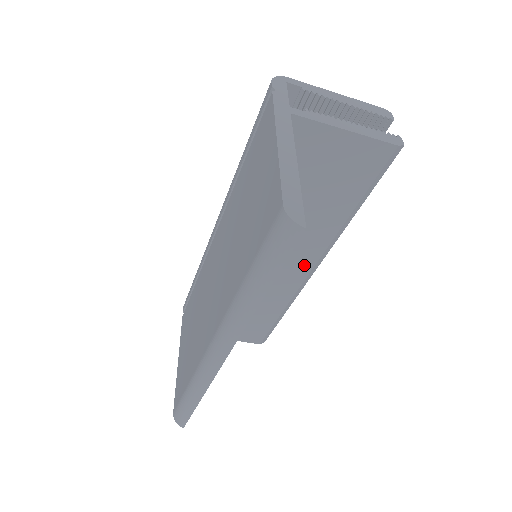
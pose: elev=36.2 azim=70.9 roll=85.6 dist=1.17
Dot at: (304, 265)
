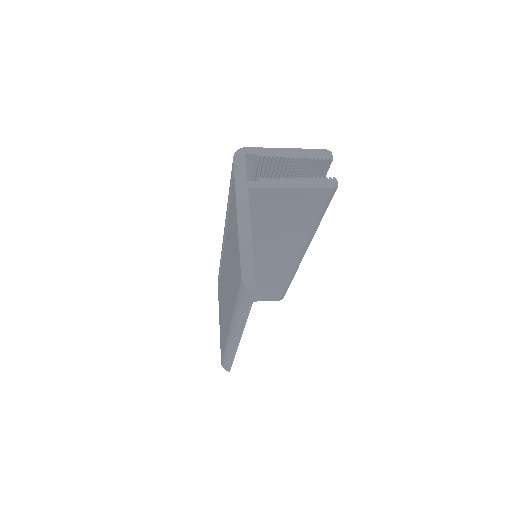
Dot at: (293, 256)
